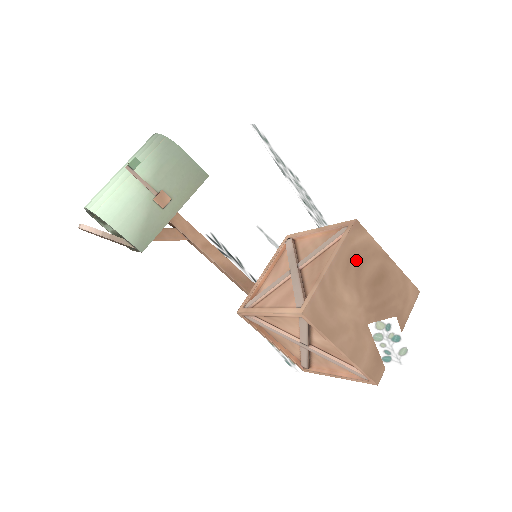
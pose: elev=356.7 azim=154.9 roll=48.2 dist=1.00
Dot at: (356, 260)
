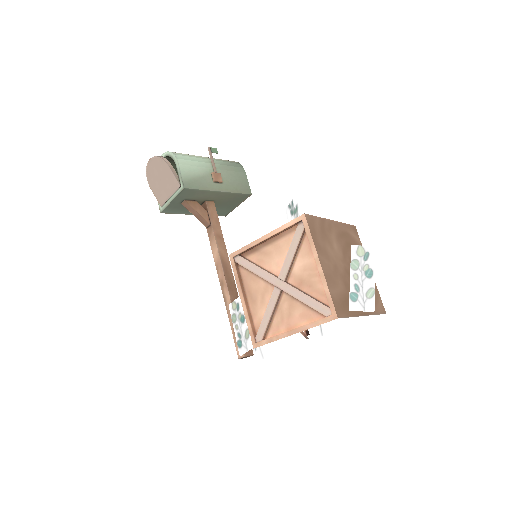
Dot at: (348, 240)
